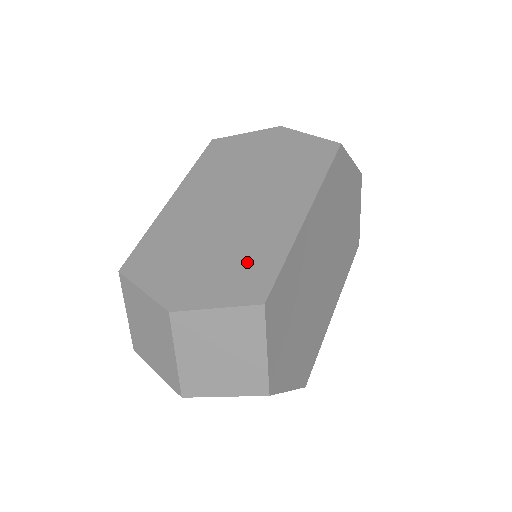
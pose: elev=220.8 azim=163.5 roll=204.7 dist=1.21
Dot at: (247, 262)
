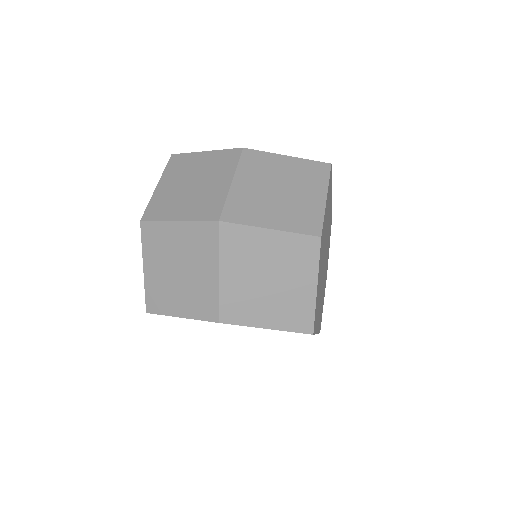
Dot at: occluded
